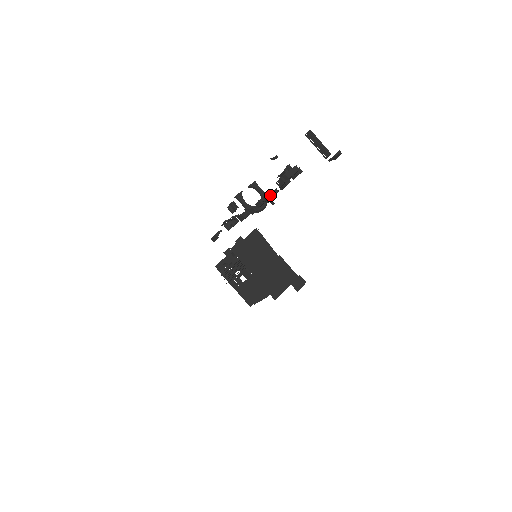
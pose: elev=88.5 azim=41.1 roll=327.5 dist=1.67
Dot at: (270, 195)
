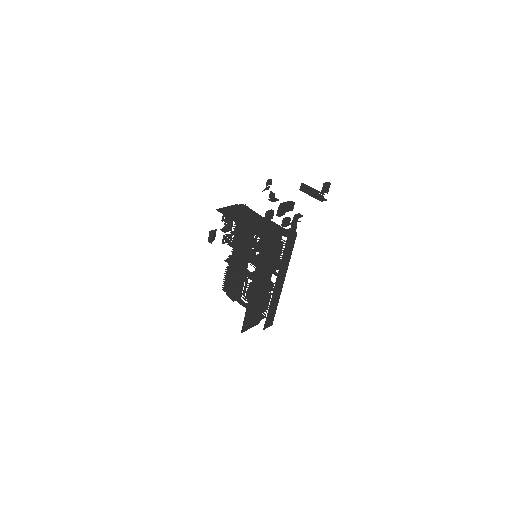
Dot at: (266, 214)
